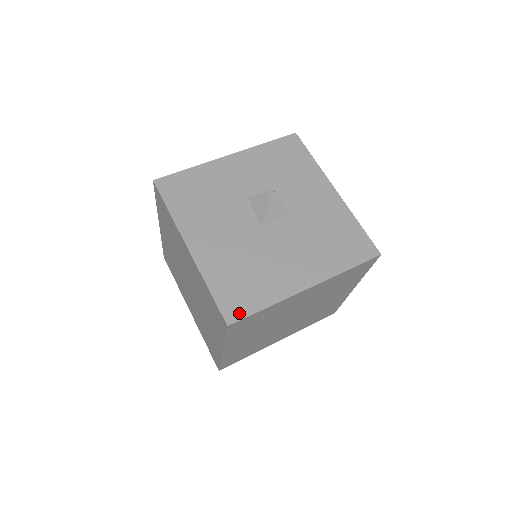
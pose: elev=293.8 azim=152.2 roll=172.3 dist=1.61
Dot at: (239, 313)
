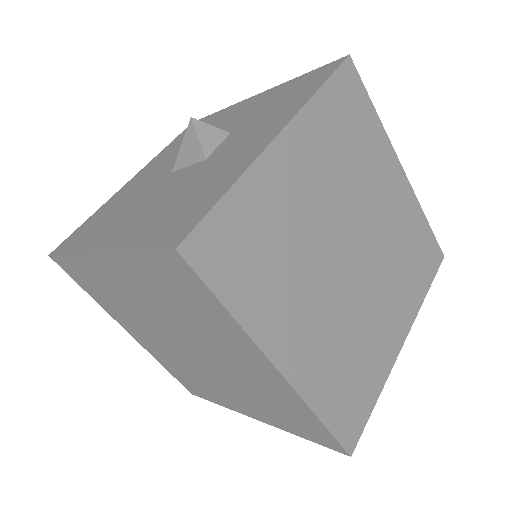
Dot at: (62, 248)
